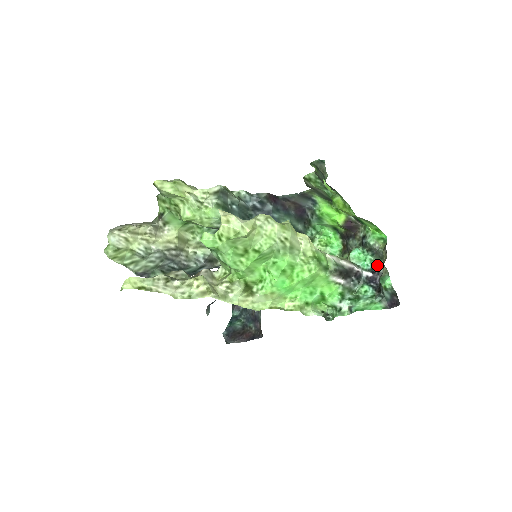
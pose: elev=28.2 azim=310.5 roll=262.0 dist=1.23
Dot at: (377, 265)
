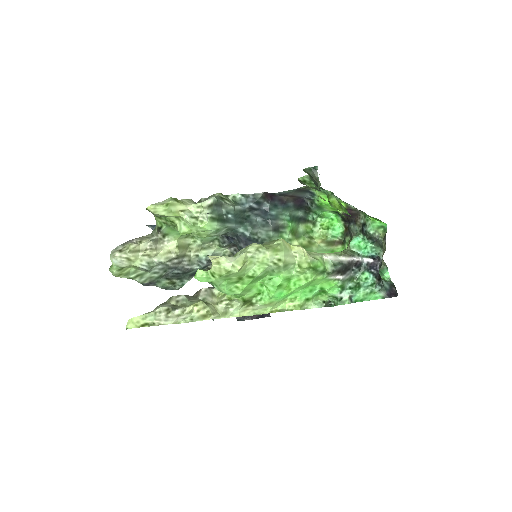
Dot at: (377, 253)
